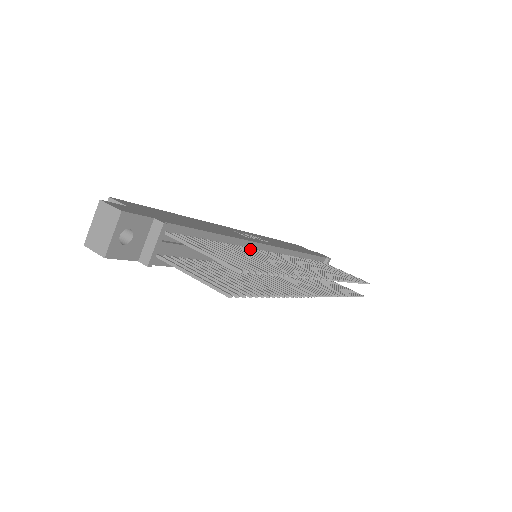
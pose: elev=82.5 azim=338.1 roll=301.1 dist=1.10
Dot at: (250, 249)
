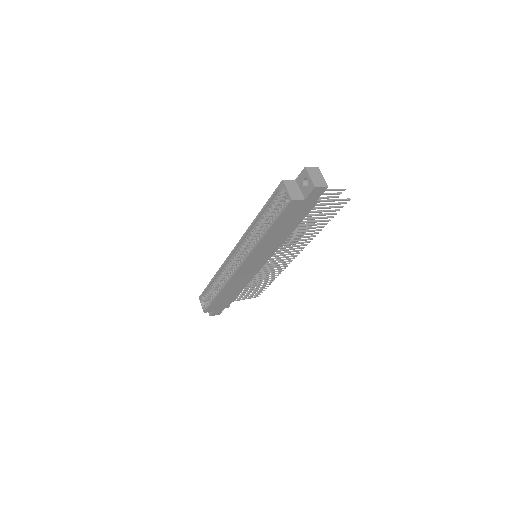
Dot at: occluded
